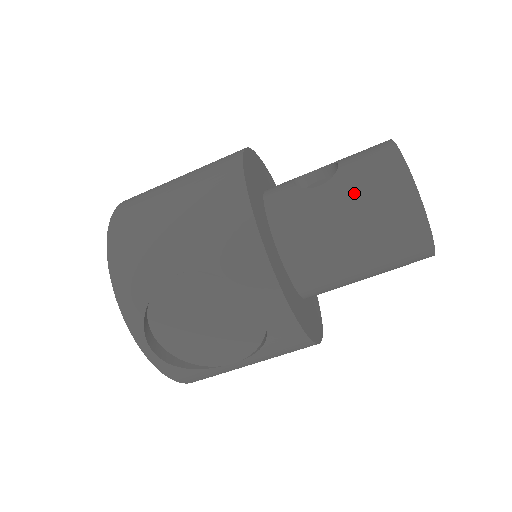
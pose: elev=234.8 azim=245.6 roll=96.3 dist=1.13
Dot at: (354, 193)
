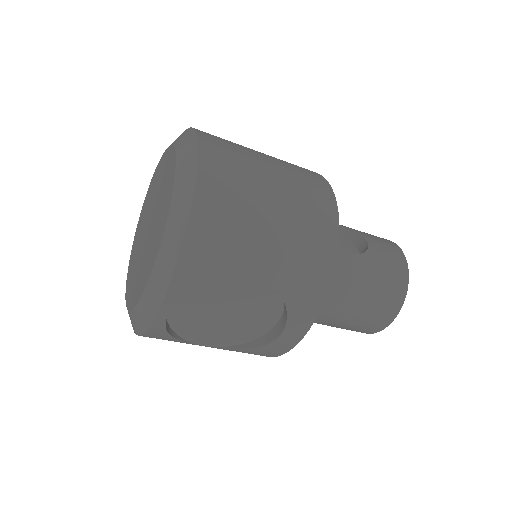
Dot at: (374, 278)
